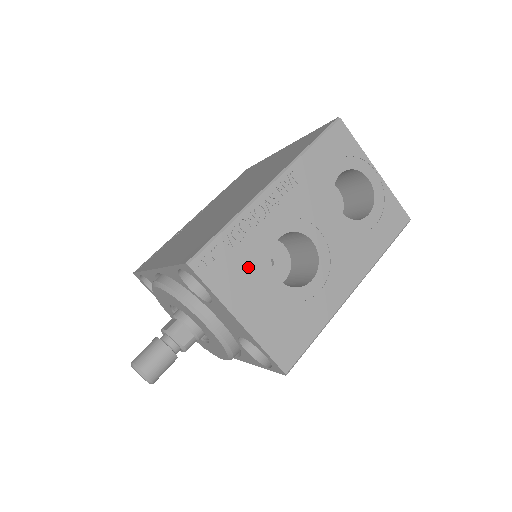
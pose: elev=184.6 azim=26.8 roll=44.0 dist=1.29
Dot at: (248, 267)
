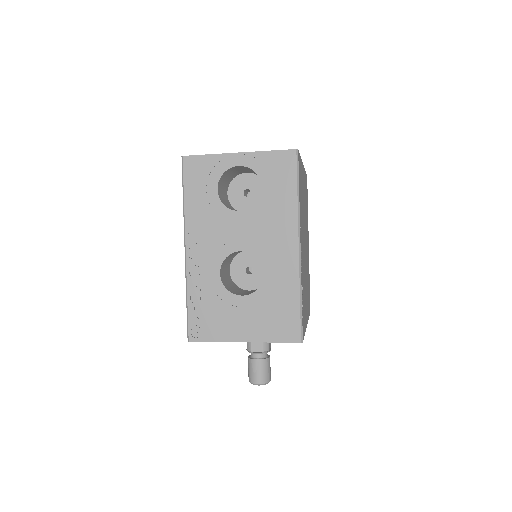
Dot at: (219, 309)
